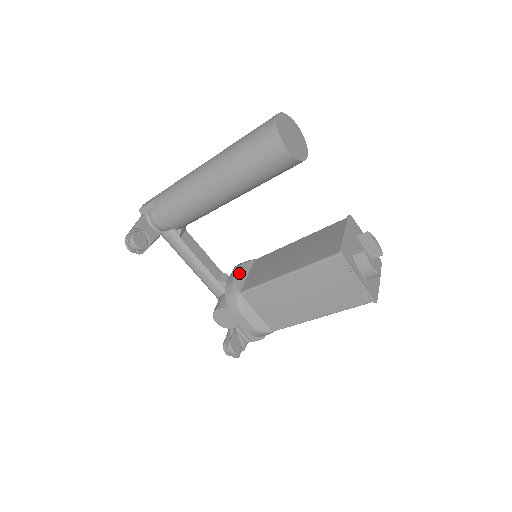
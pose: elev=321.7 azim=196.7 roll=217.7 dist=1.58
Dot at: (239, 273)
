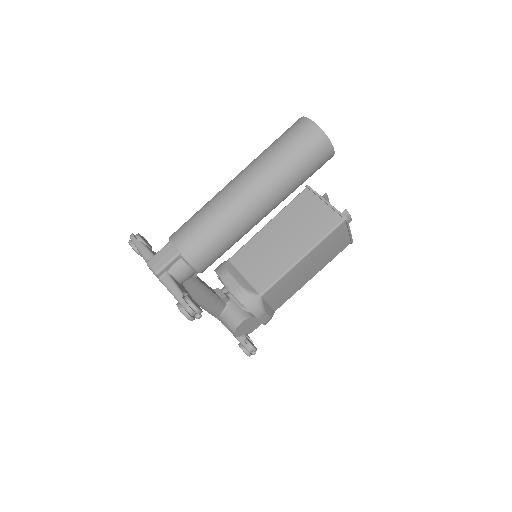
Dot at: (238, 280)
